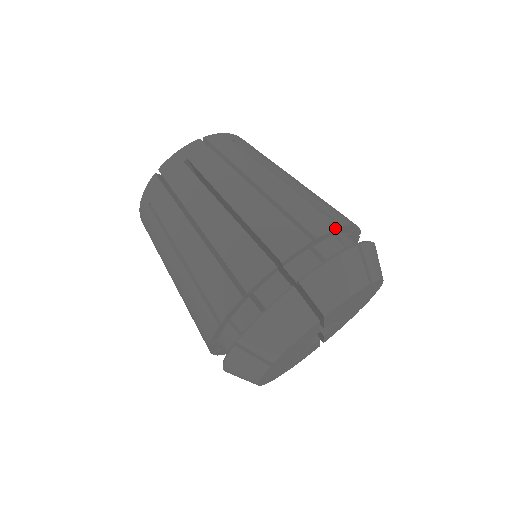
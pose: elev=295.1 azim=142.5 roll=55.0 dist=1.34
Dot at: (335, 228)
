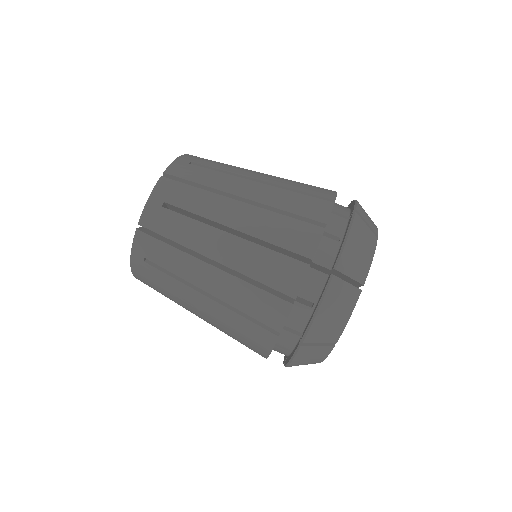
Dot at: (332, 206)
